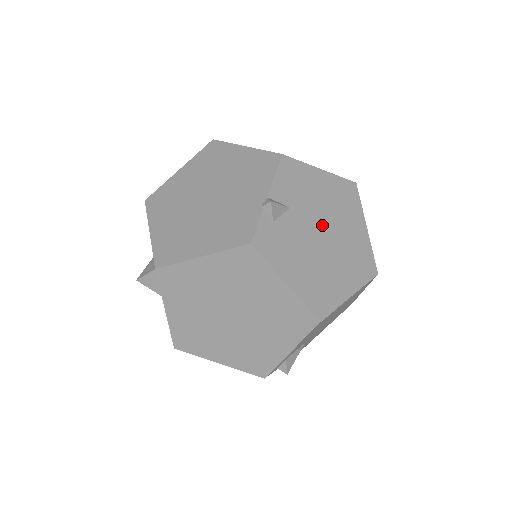
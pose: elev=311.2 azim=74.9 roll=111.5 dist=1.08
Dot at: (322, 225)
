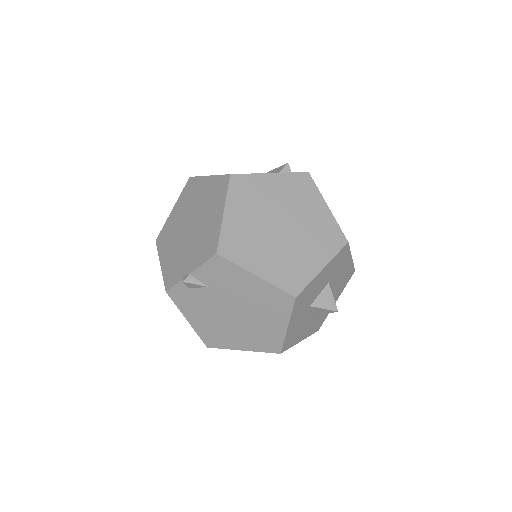
Dot at: (236, 307)
